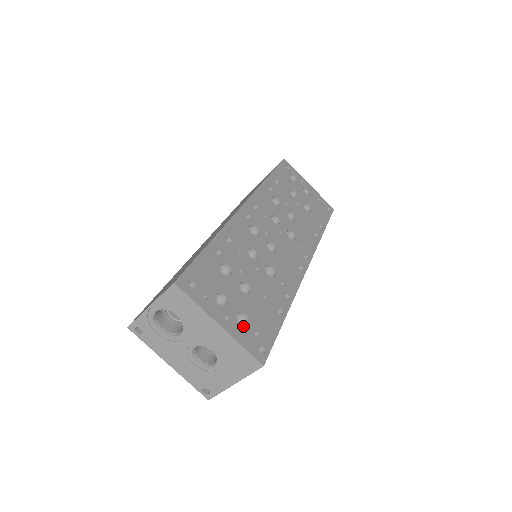
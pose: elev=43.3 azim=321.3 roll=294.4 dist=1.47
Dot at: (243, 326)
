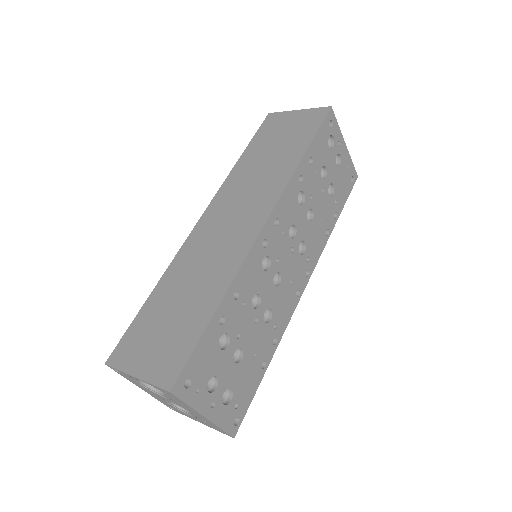
Dot at: (226, 398)
